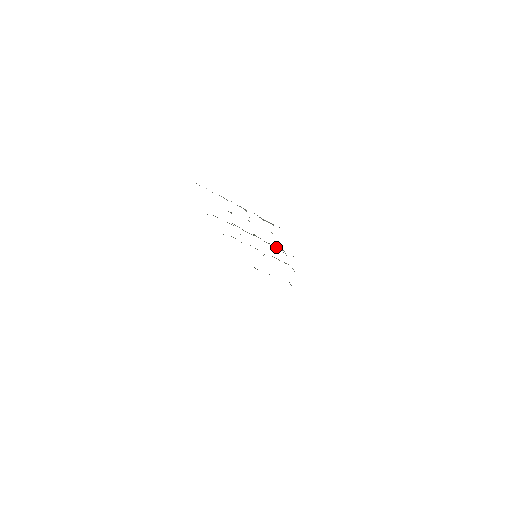
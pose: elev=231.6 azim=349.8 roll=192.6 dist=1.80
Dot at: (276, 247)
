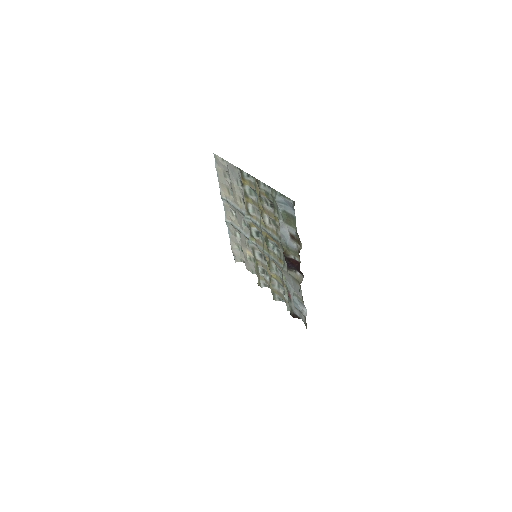
Dot at: (259, 266)
